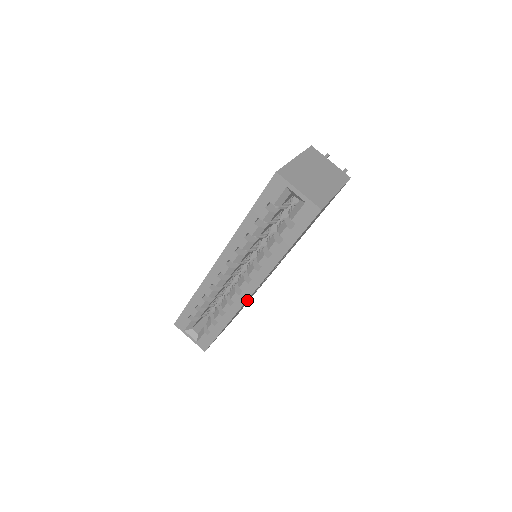
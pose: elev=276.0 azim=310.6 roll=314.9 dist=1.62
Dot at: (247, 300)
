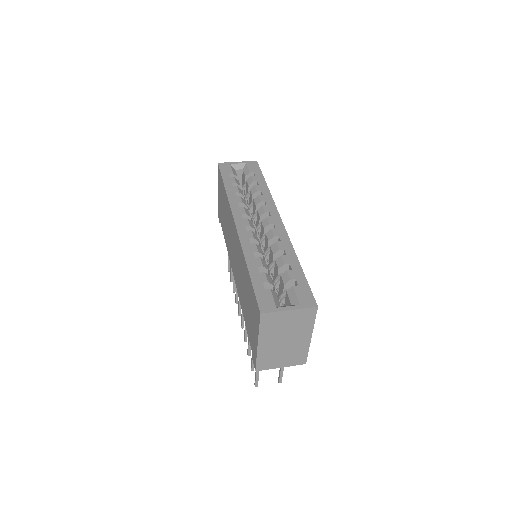
Dot at: occluded
